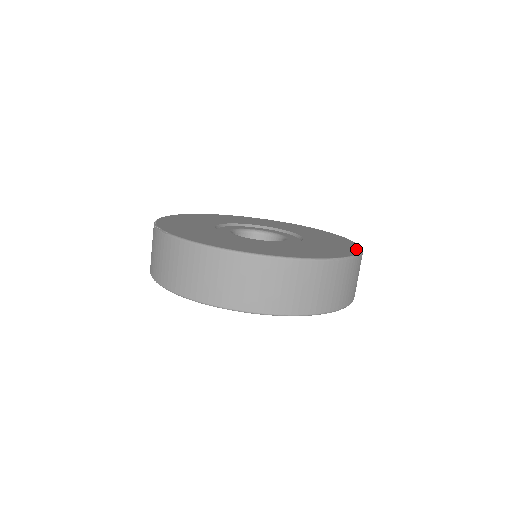
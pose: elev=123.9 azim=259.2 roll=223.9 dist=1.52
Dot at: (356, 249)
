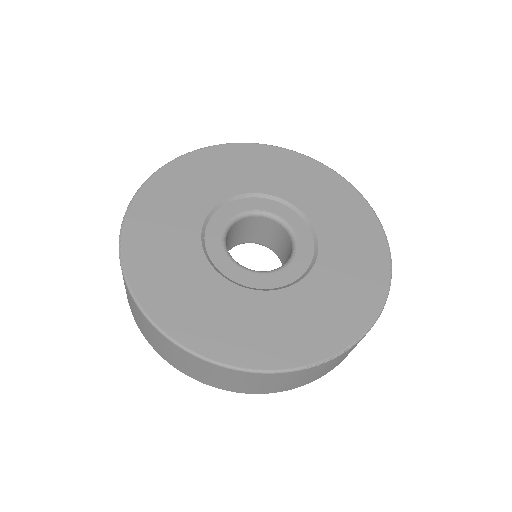
Dot at: (370, 313)
